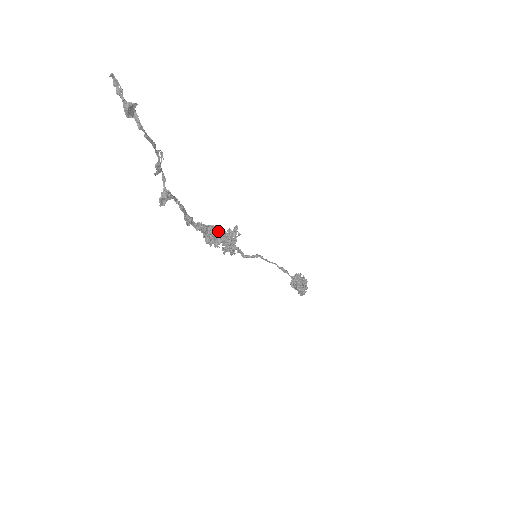
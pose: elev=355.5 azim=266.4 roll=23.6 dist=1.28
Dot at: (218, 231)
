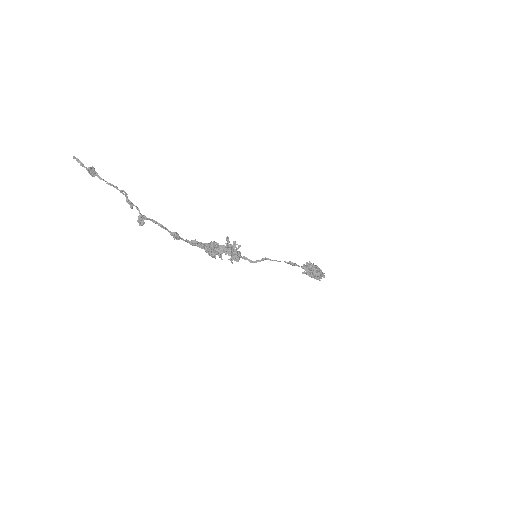
Dot at: (214, 245)
